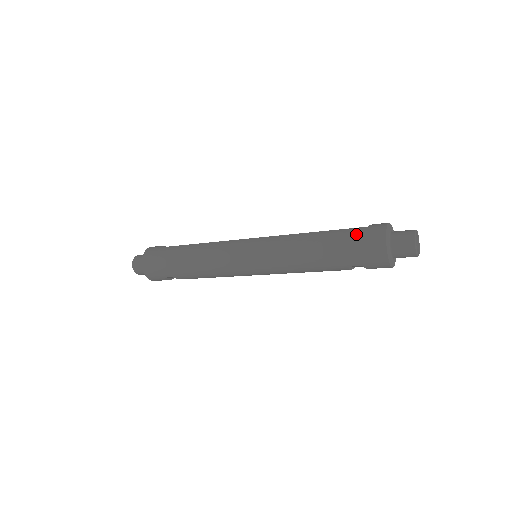
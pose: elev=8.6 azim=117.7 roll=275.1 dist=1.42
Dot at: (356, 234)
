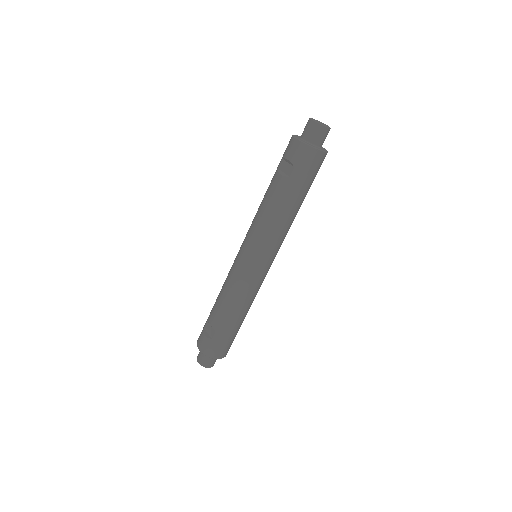
Dot at: occluded
